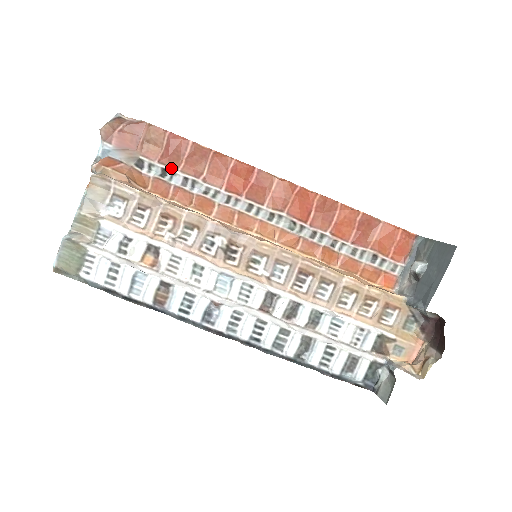
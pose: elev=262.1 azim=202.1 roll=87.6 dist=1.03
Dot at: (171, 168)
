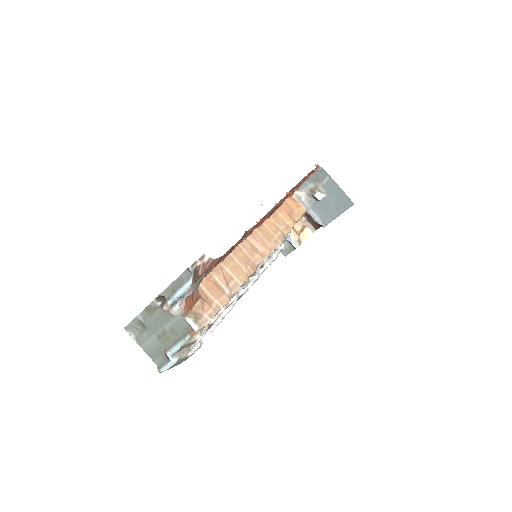
Dot at: occluded
